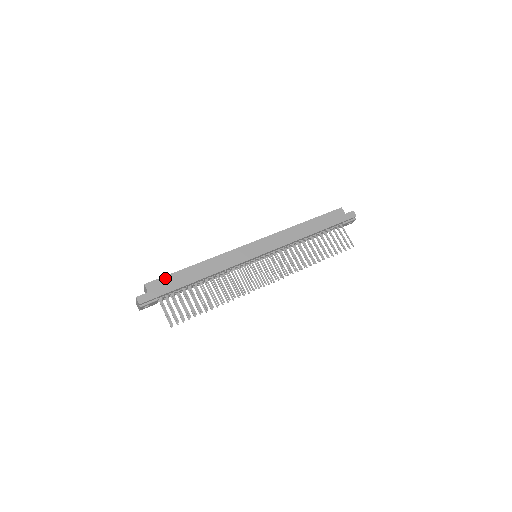
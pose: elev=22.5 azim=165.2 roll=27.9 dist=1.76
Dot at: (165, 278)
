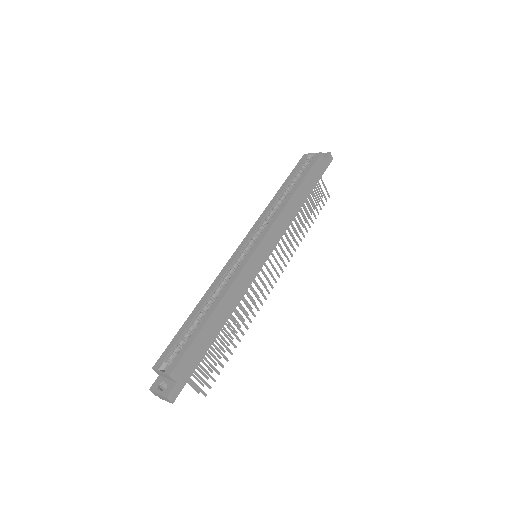
Dot at: (188, 352)
